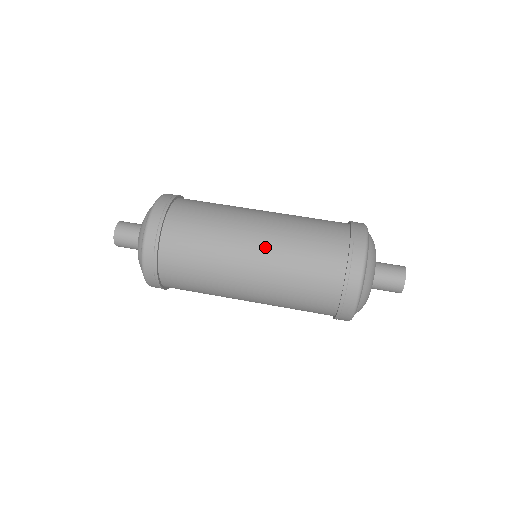
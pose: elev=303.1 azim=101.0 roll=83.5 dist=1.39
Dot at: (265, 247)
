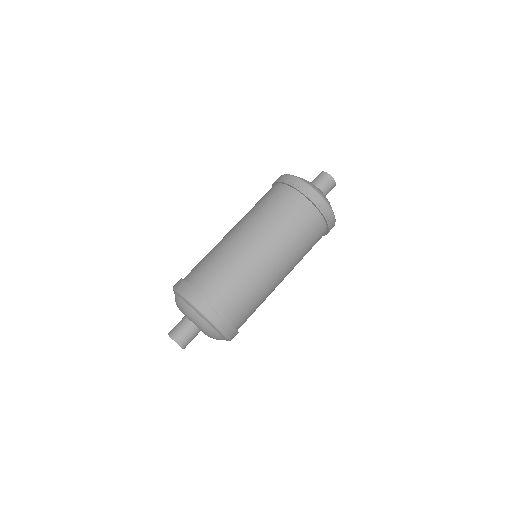
Dot at: (266, 241)
